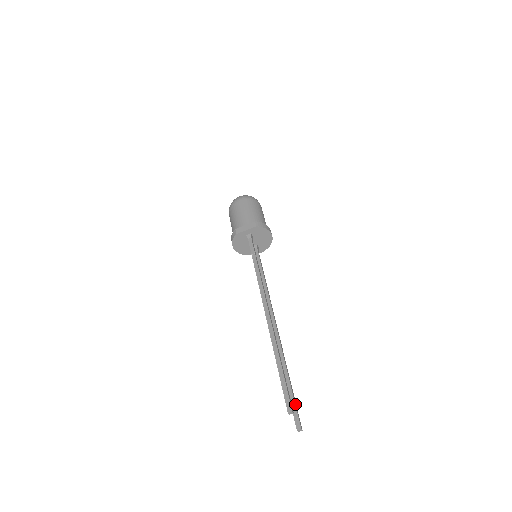
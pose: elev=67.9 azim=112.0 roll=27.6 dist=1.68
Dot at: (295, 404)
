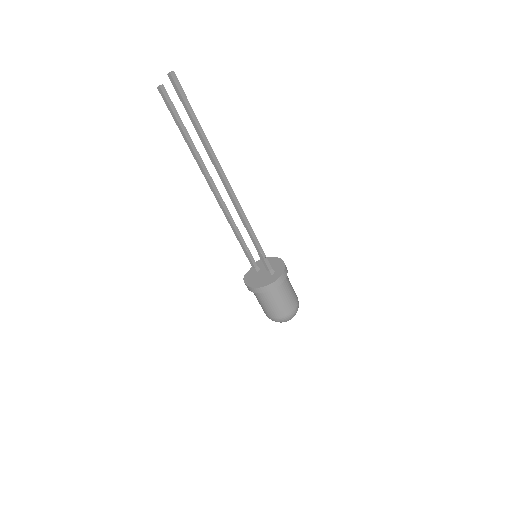
Dot at: (184, 99)
